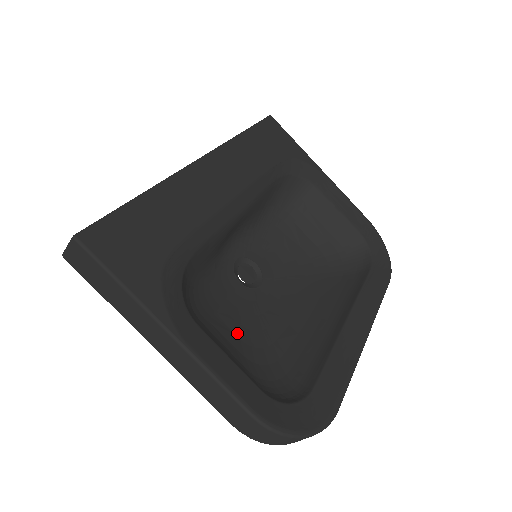
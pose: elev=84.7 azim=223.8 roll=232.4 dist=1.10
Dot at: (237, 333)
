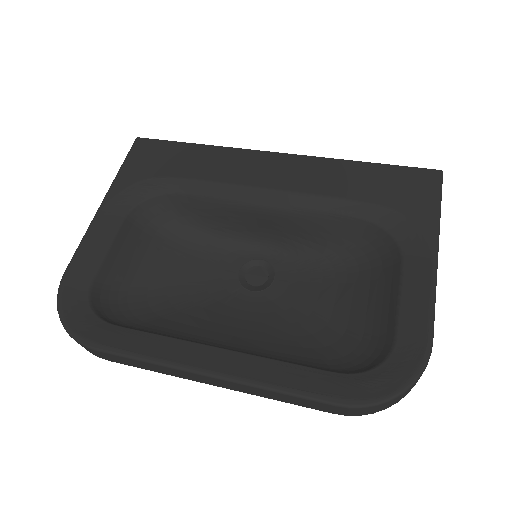
Dot at: (174, 280)
